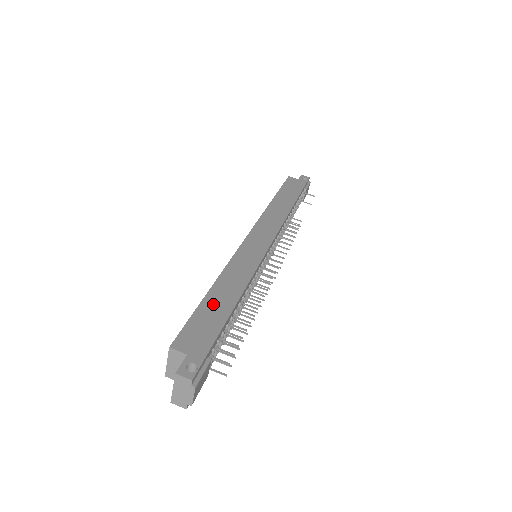
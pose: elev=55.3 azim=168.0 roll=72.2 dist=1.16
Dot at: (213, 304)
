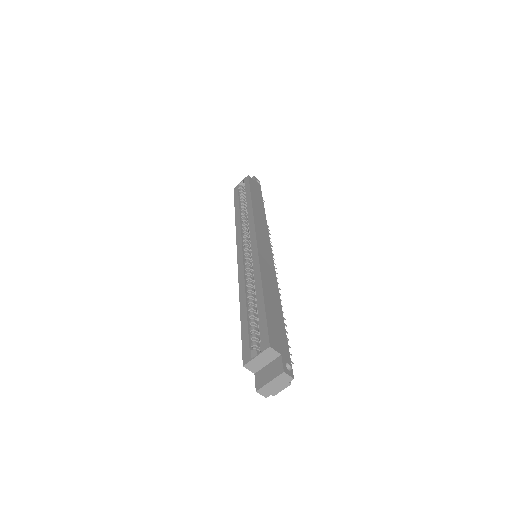
Dot at: (271, 307)
